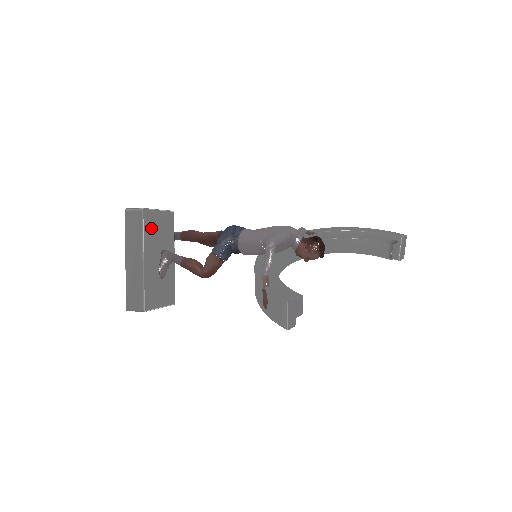
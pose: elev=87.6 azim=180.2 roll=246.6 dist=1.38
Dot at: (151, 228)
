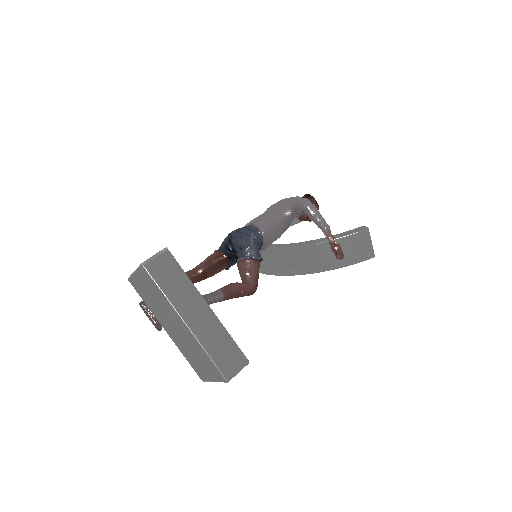
Dot at: occluded
